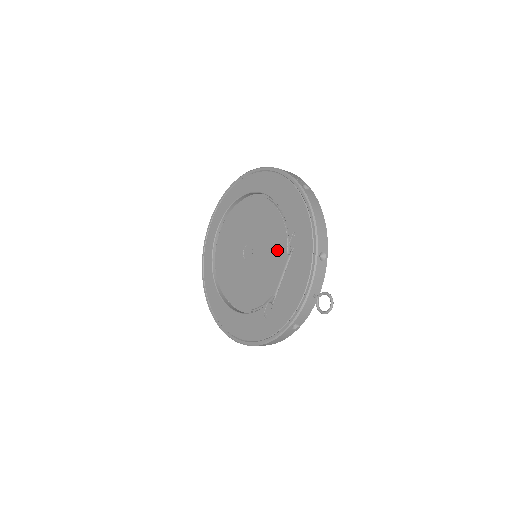
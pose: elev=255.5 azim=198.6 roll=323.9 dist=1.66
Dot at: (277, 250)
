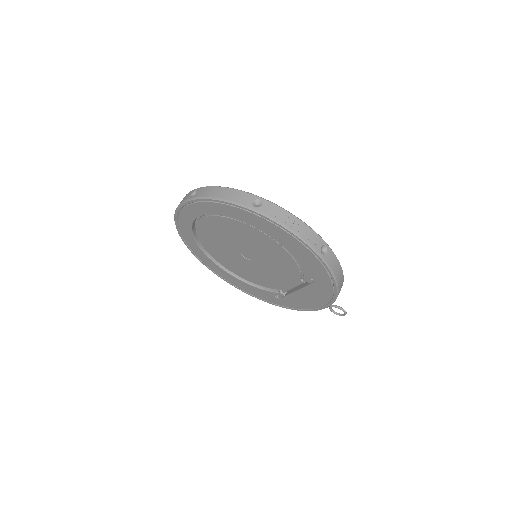
Dot at: (288, 273)
